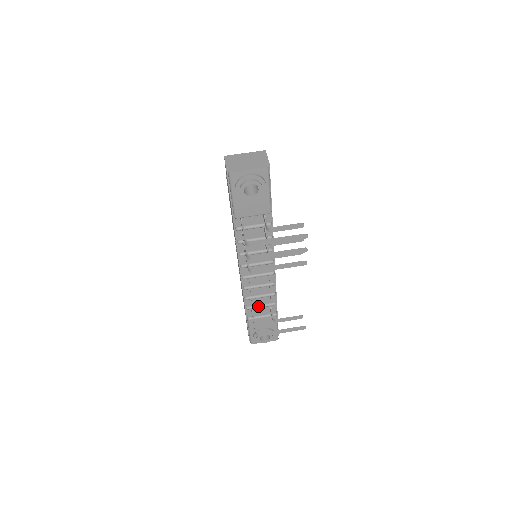
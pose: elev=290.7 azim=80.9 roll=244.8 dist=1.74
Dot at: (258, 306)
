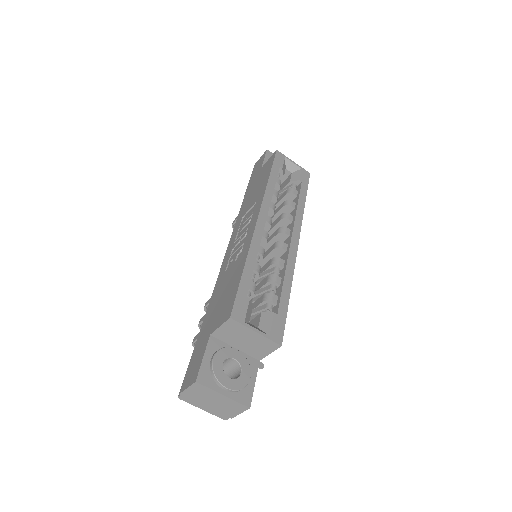
Dot at: occluded
